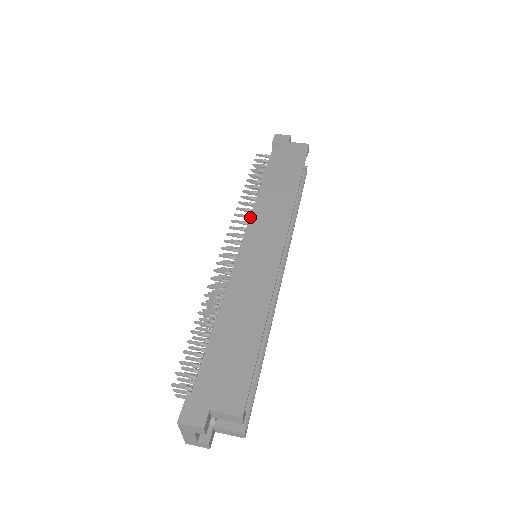
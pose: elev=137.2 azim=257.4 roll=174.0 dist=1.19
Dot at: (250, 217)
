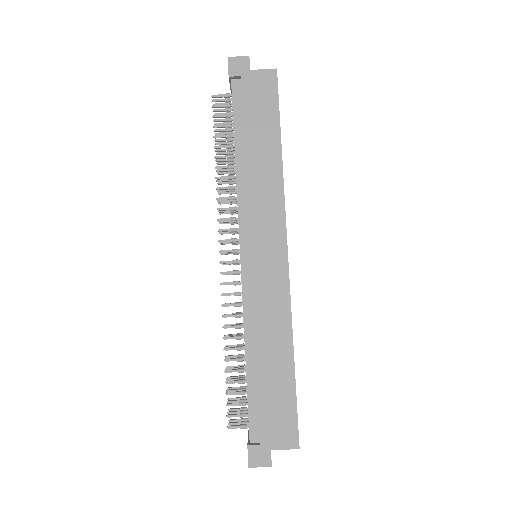
Dot at: (238, 215)
